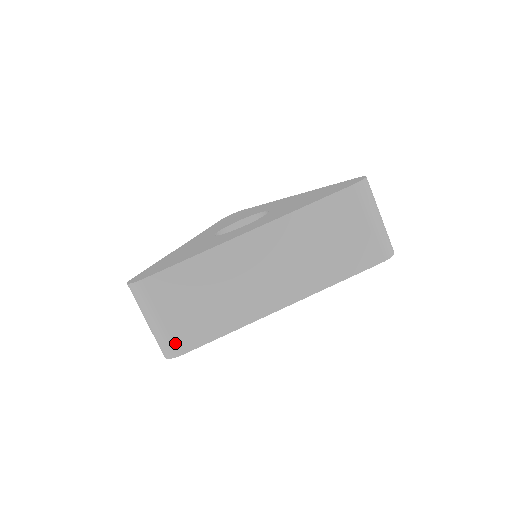
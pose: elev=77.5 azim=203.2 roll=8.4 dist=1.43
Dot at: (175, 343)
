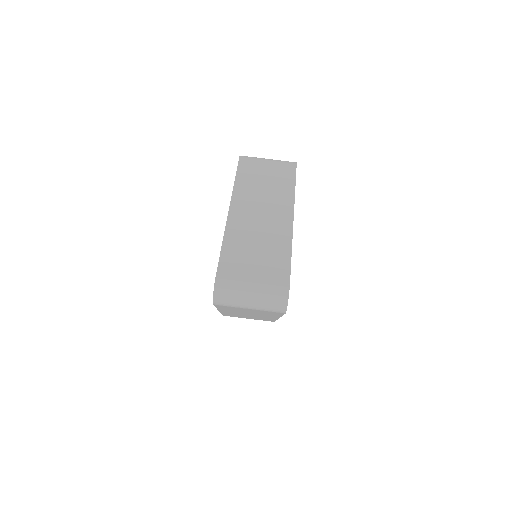
Dot at: (277, 284)
